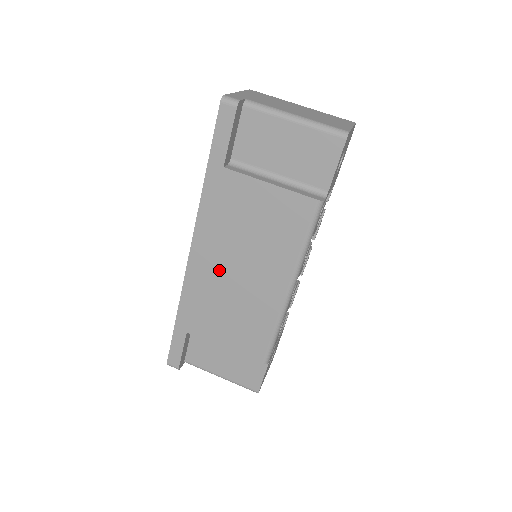
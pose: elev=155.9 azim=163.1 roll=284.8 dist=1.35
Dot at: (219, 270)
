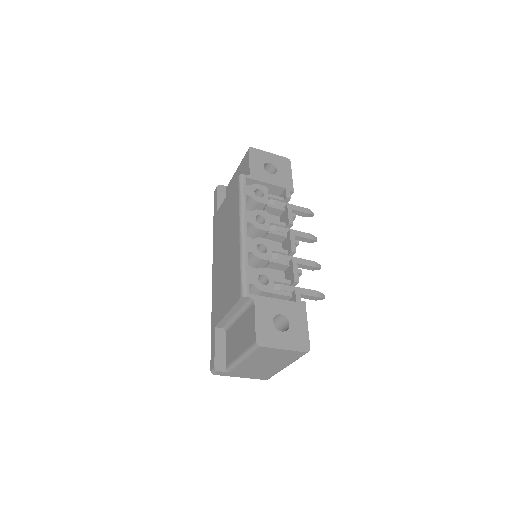
Dot at: (220, 262)
